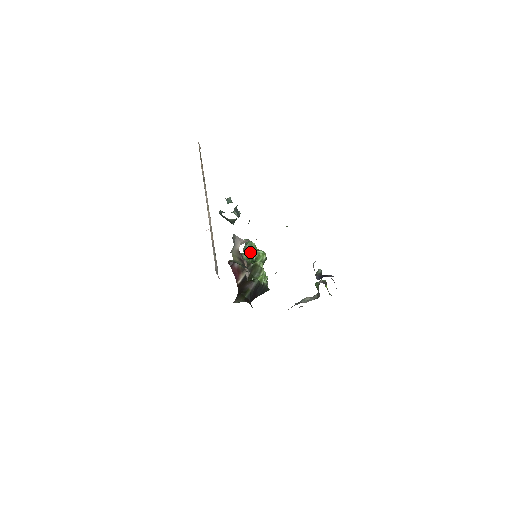
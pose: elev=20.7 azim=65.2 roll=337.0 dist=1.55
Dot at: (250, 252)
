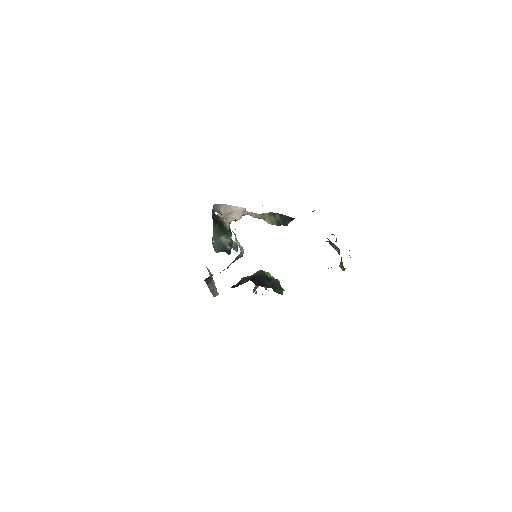
Dot at: occluded
